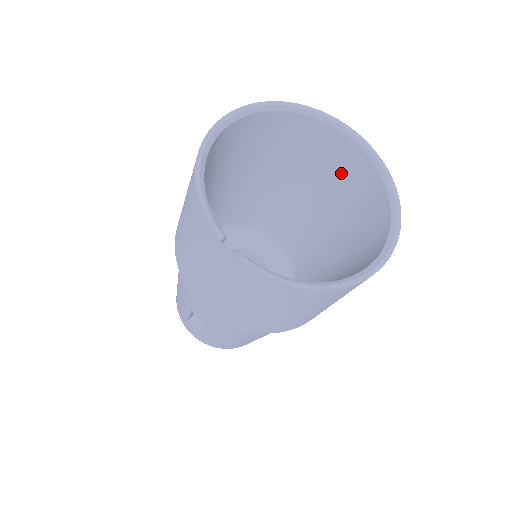
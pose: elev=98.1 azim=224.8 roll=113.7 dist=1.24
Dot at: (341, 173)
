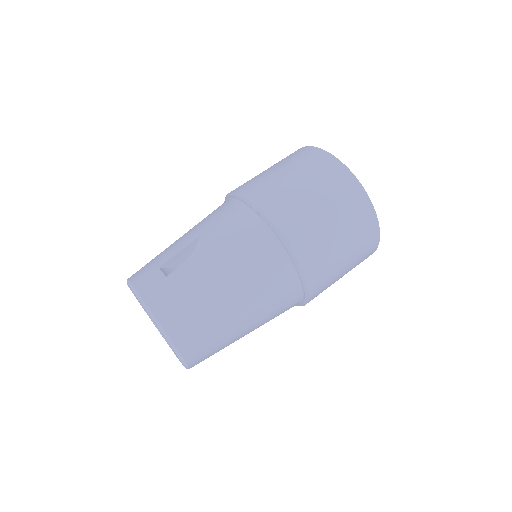
Dot at: occluded
